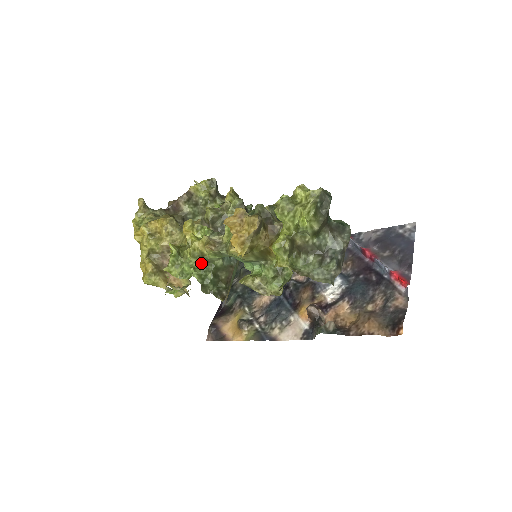
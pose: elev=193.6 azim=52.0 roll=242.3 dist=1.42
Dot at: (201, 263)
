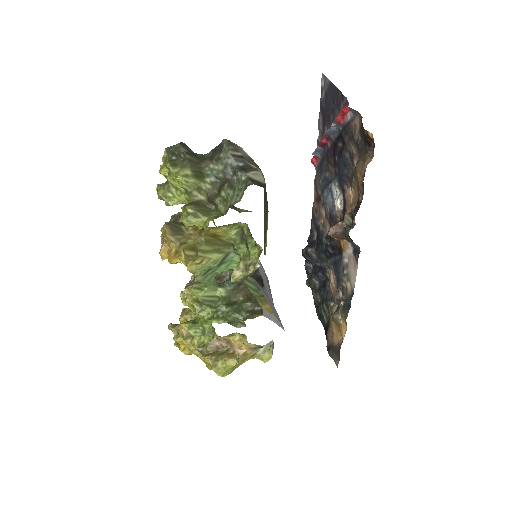
Dot at: (210, 309)
